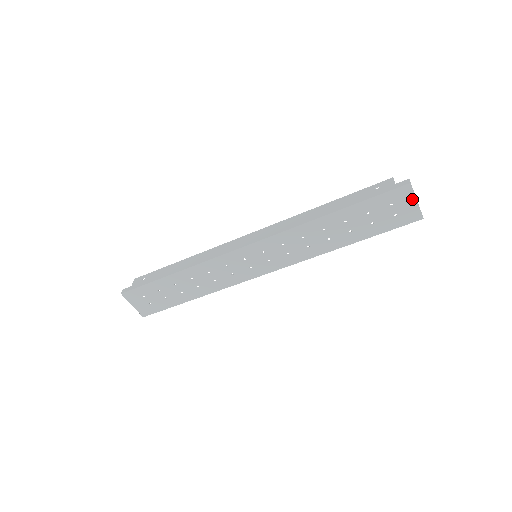
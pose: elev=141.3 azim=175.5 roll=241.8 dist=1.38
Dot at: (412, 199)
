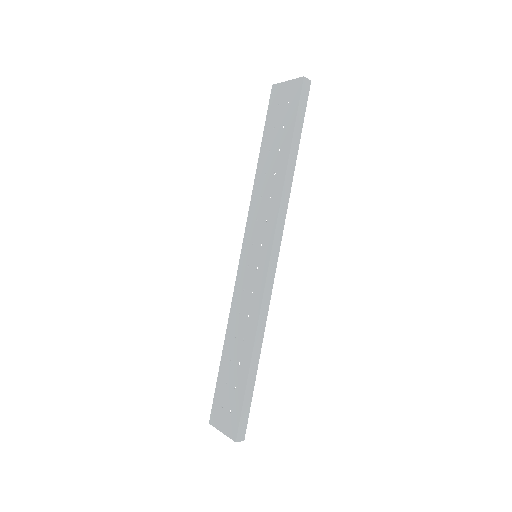
Dot at: (284, 86)
